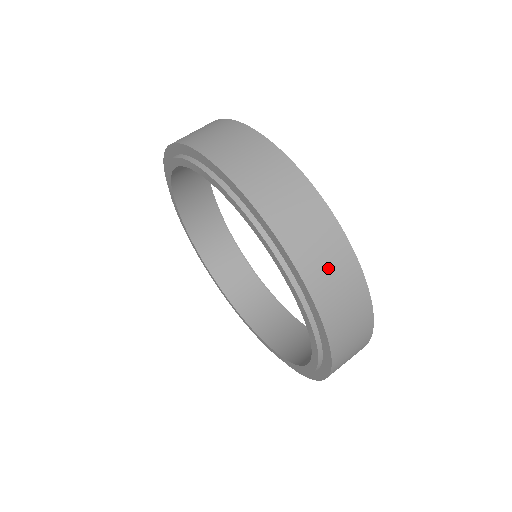
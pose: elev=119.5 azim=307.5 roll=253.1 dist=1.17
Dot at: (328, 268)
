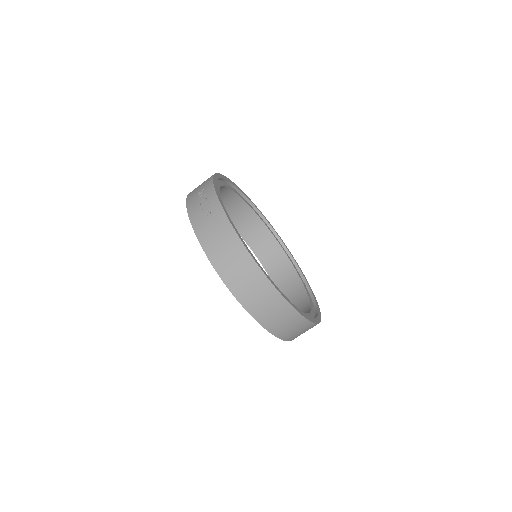
Dot at: (300, 333)
